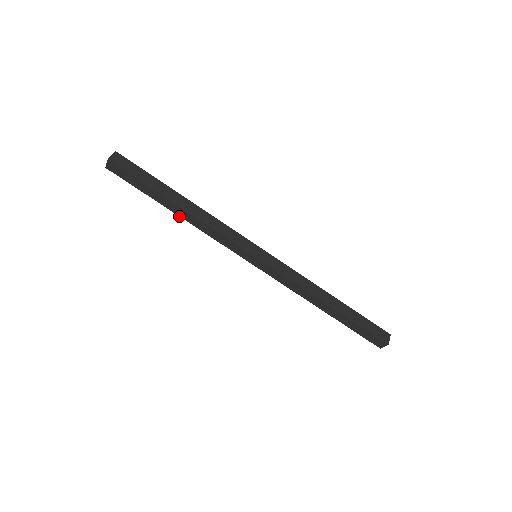
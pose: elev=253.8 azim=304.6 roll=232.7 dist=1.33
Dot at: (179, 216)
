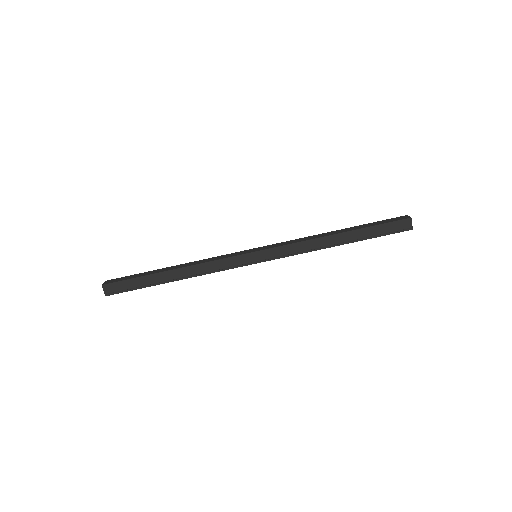
Dot at: occluded
